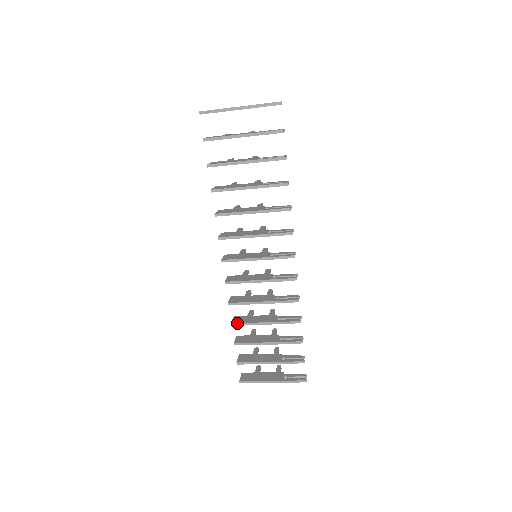
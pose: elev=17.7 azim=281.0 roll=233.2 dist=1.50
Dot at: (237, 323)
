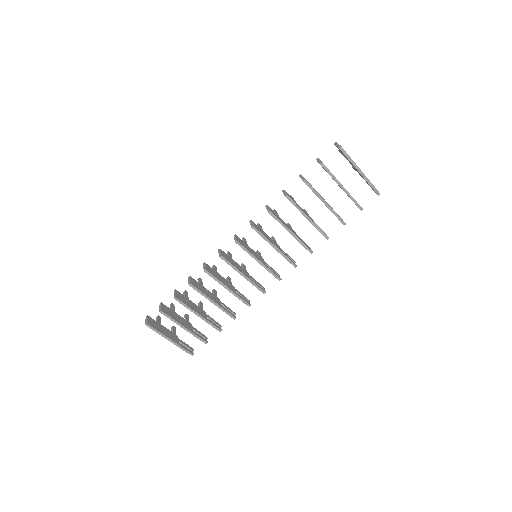
Dot at: (195, 287)
